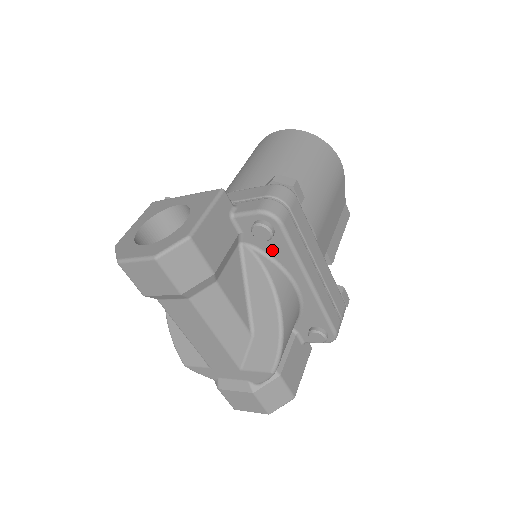
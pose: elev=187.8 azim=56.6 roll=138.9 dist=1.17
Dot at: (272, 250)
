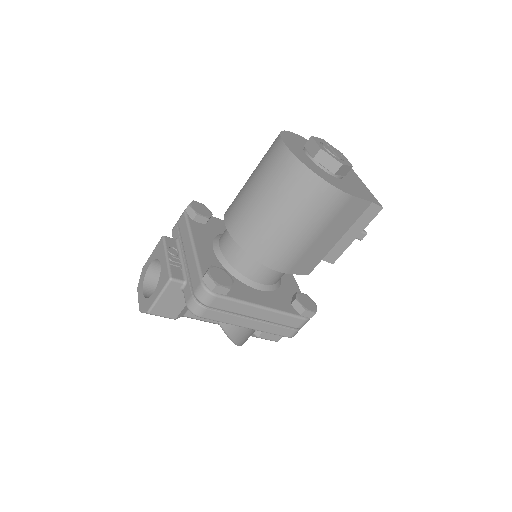
Dot at: occluded
